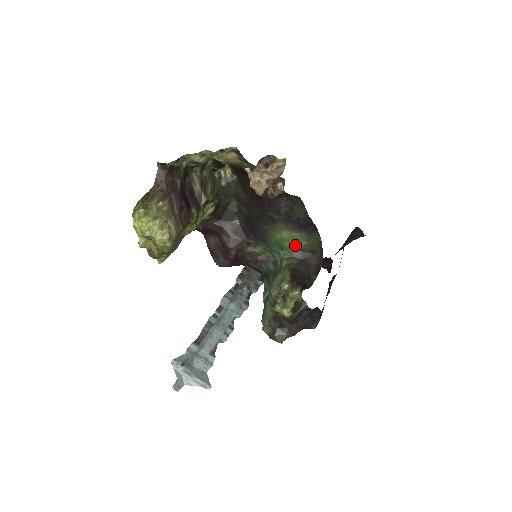
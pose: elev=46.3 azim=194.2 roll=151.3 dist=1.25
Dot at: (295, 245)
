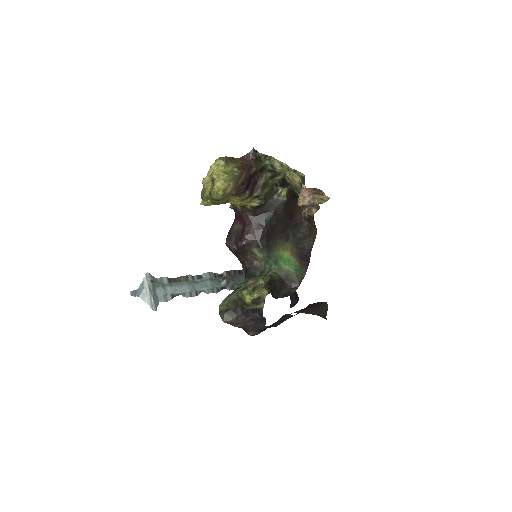
Dot at: (286, 267)
